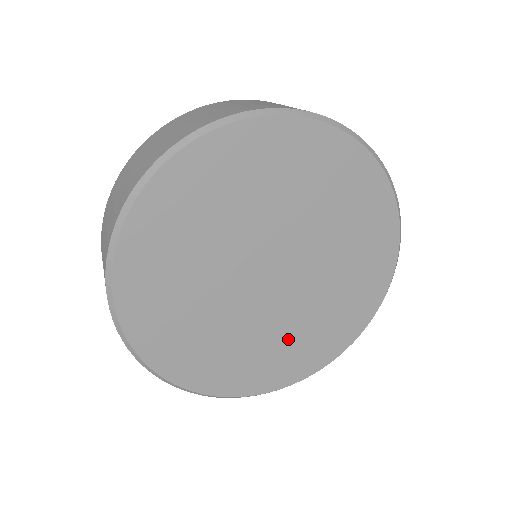
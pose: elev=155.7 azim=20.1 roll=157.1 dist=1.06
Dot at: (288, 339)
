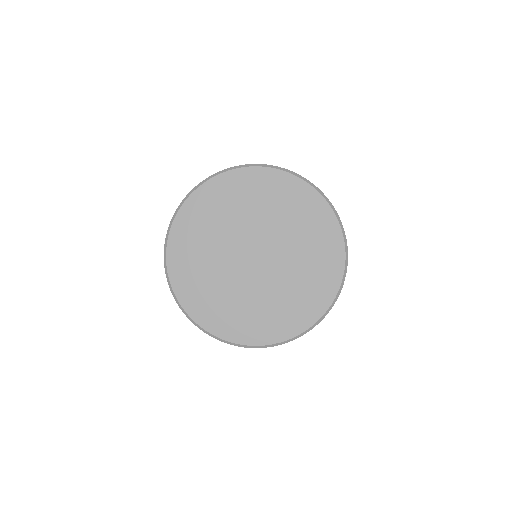
Dot at: (222, 295)
